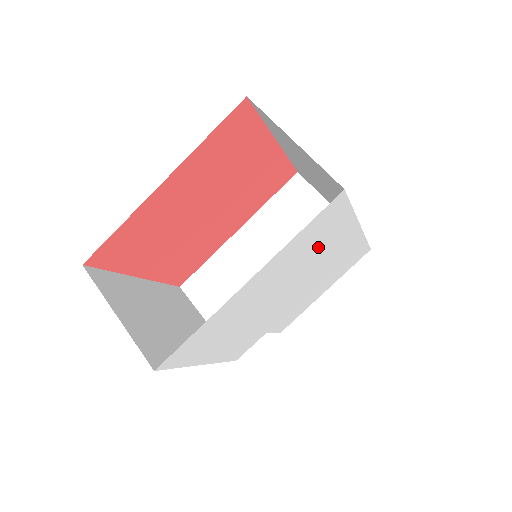
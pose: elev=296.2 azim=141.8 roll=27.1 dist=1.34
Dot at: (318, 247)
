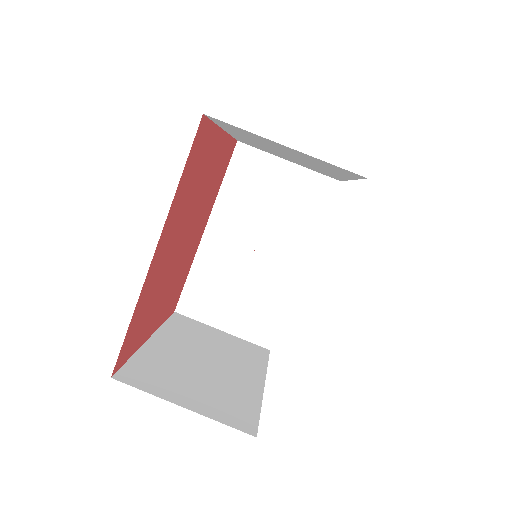
Dot at: occluded
